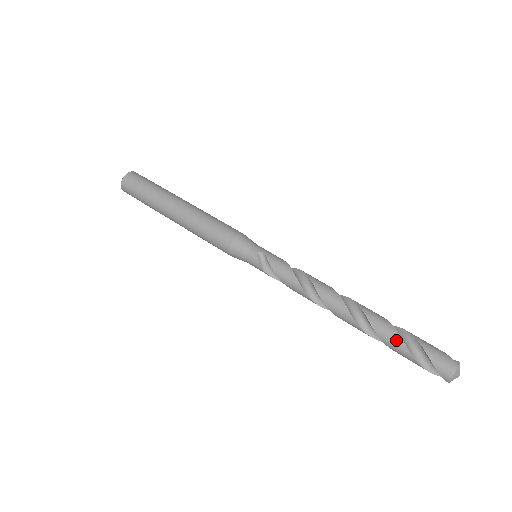
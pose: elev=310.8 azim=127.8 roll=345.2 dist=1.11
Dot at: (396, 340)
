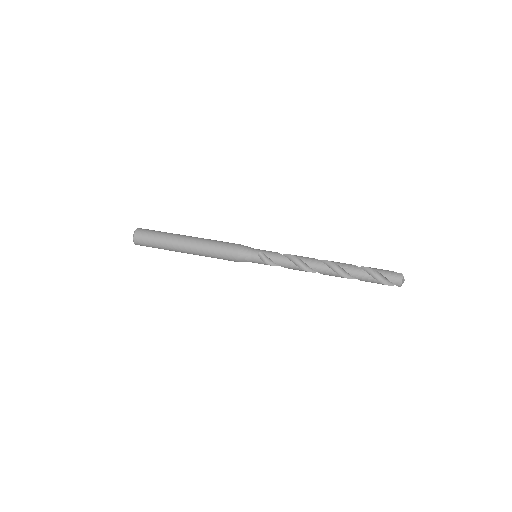
Dot at: (364, 275)
